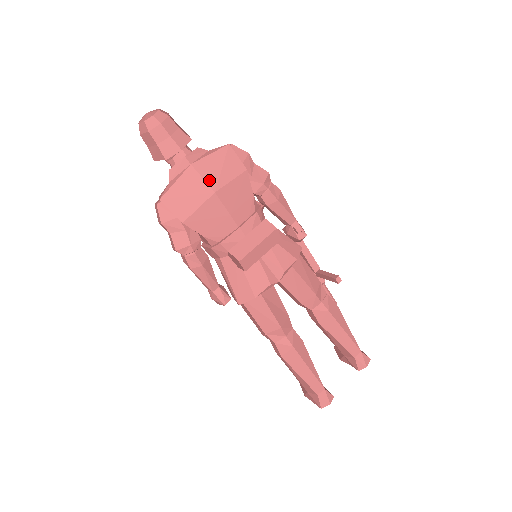
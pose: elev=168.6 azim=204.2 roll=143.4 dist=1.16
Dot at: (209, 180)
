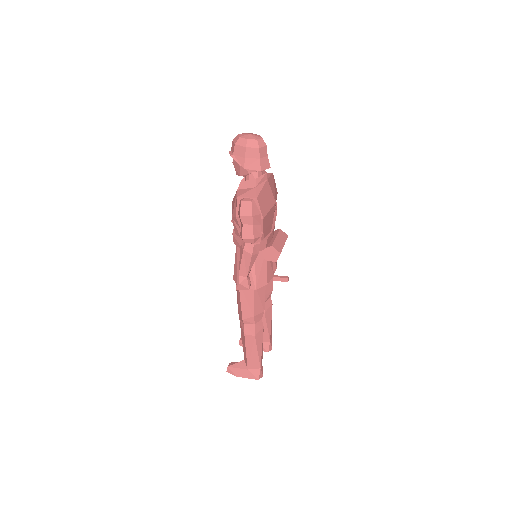
Dot at: (273, 193)
